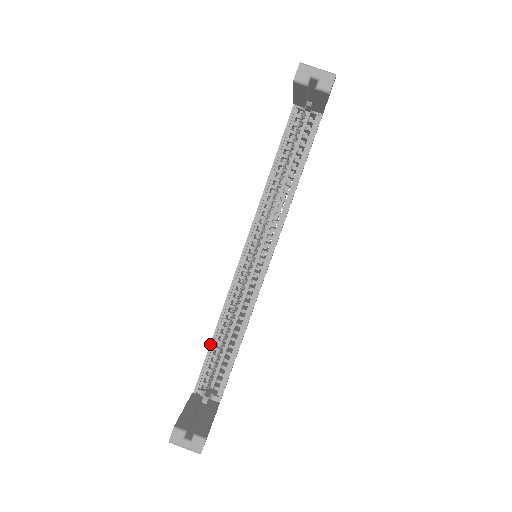
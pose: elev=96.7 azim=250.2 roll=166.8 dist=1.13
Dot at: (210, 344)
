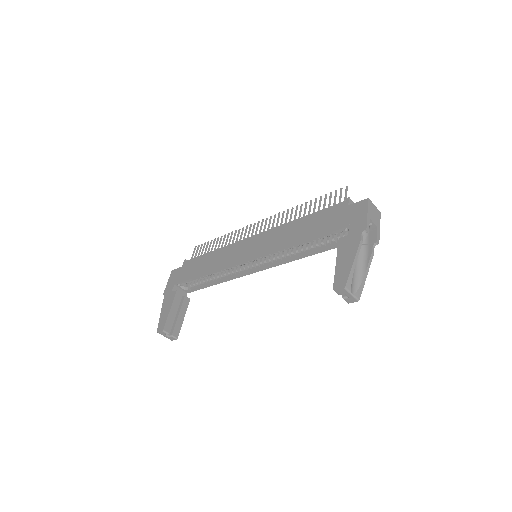
Dot at: (200, 276)
